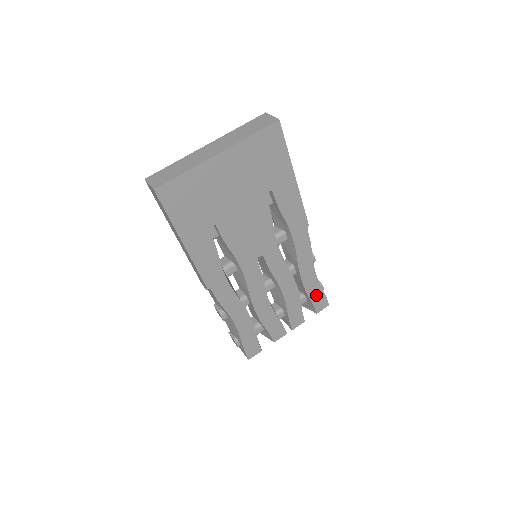
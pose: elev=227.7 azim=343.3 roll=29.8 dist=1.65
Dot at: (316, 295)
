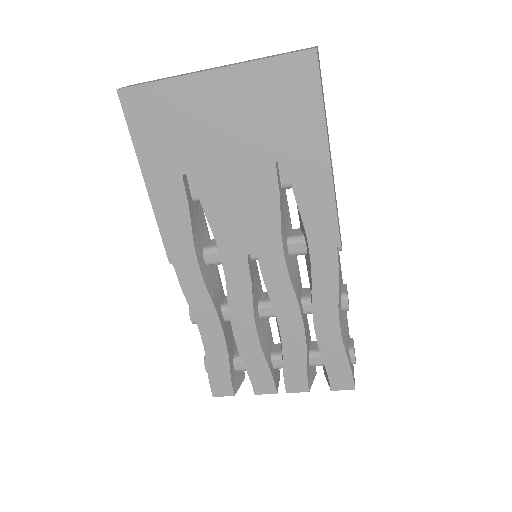
Dot at: (335, 361)
